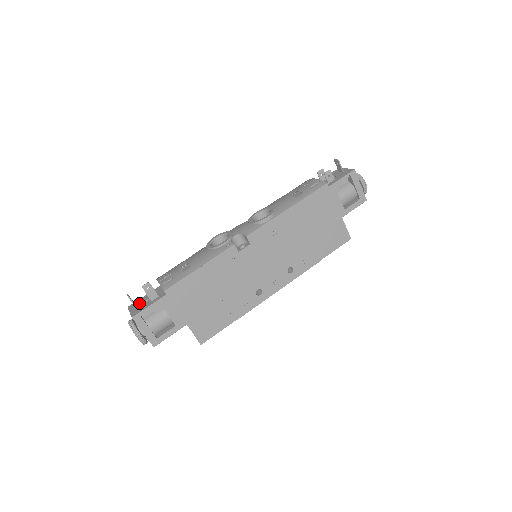
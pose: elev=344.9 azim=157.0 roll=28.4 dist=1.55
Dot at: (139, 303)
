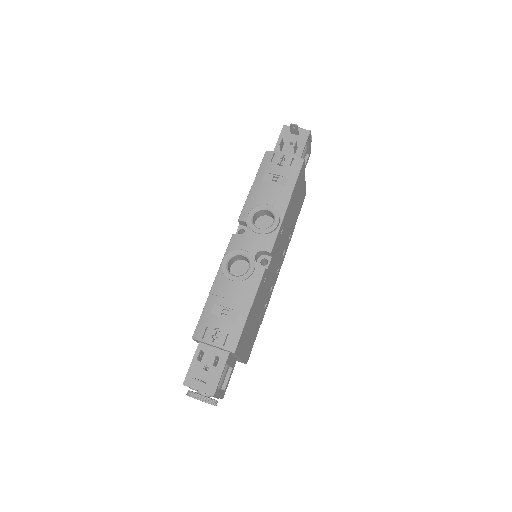
Dot at: (198, 375)
